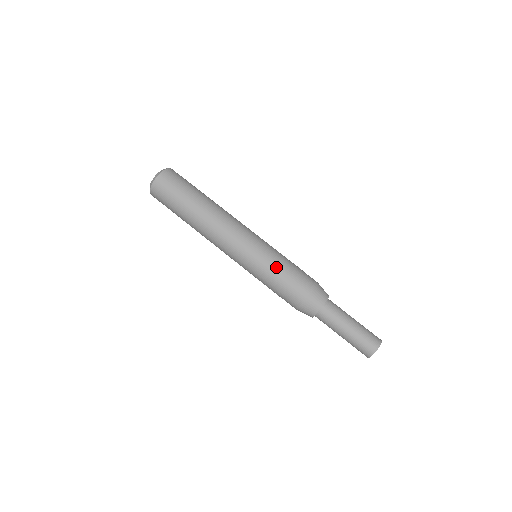
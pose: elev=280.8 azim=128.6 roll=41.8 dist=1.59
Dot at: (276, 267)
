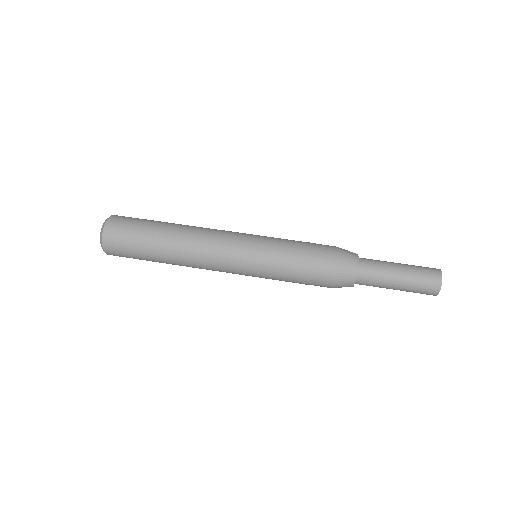
Dot at: (284, 256)
